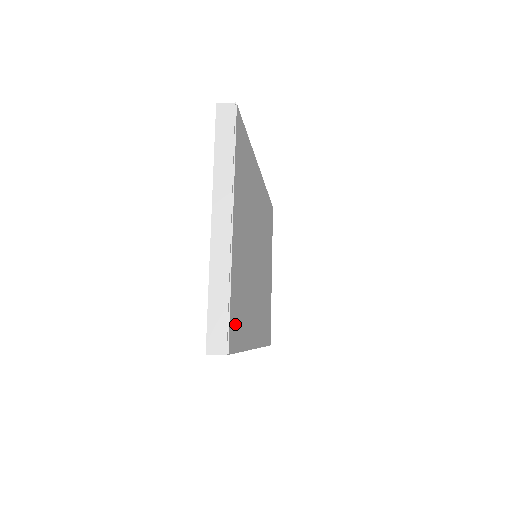
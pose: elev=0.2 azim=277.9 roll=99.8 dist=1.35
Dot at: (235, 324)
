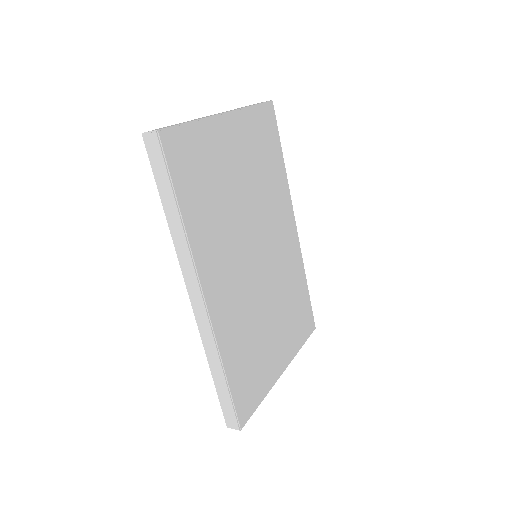
Dot at: (183, 156)
